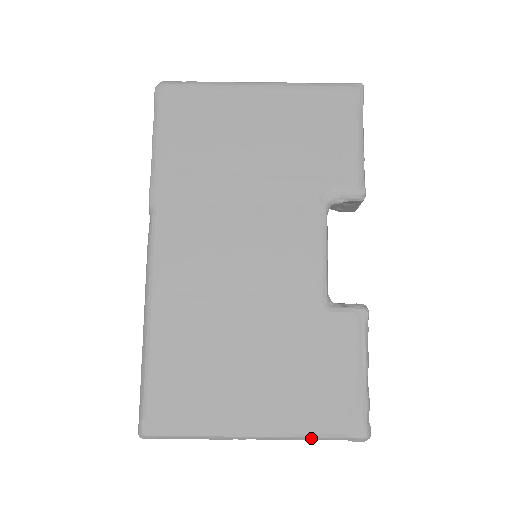
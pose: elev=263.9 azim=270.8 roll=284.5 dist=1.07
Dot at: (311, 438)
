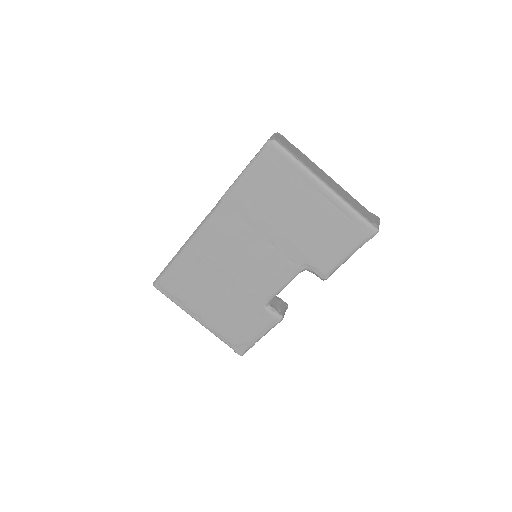
Dot at: (219, 338)
